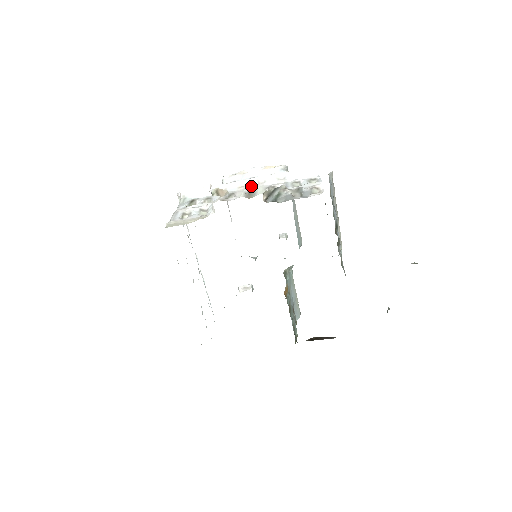
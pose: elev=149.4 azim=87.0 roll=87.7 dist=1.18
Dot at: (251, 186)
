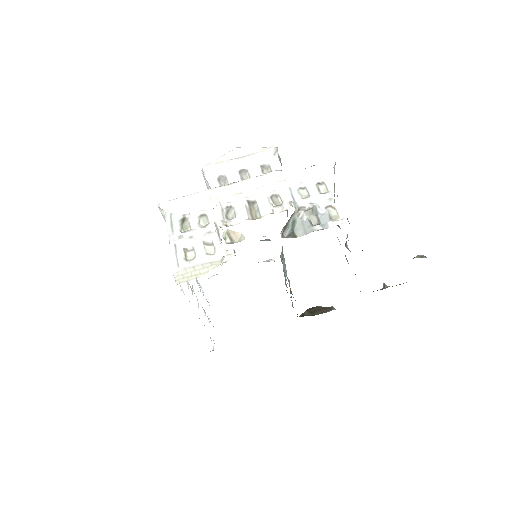
Dot at: (248, 193)
